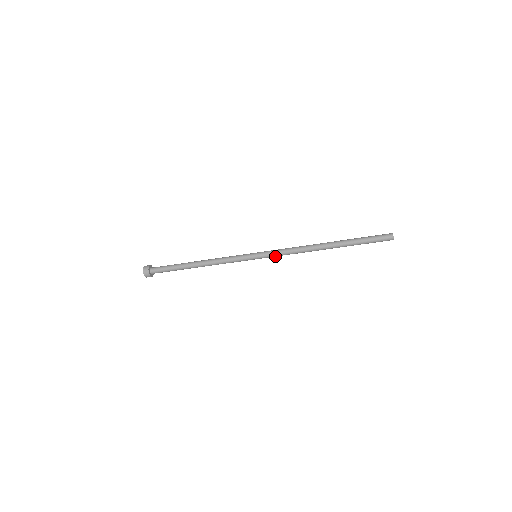
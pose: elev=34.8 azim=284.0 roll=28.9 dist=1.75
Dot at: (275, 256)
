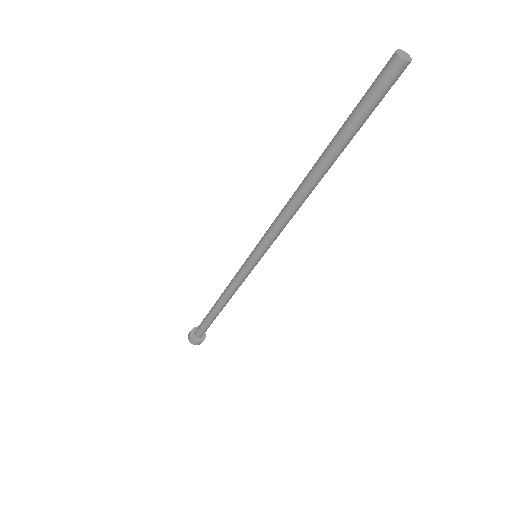
Dot at: (267, 240)
